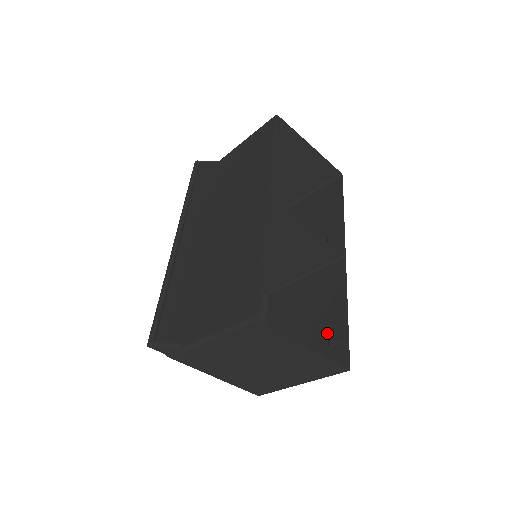
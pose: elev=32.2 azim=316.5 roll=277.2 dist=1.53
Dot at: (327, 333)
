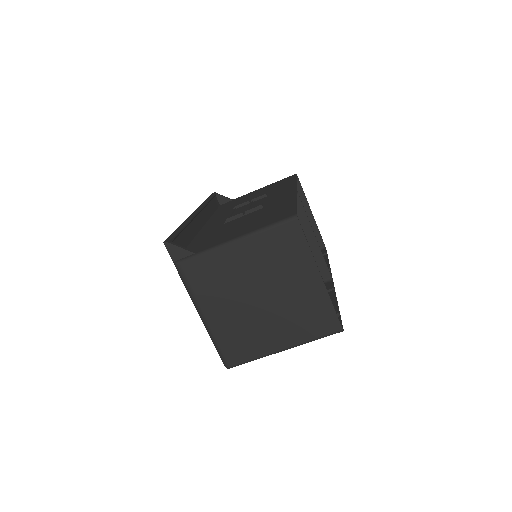
Dot at: occluded
